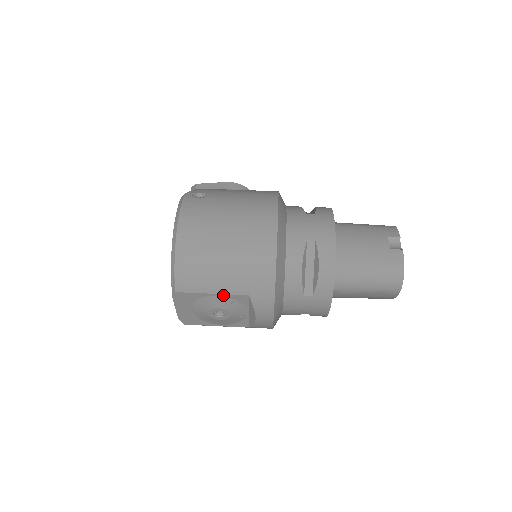
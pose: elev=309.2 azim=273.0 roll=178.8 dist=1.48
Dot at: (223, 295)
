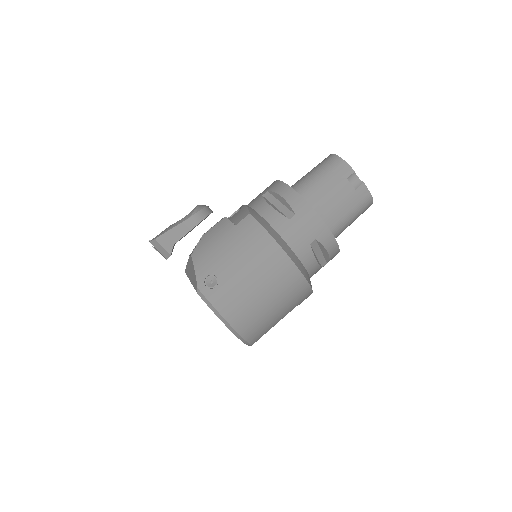
Dot at: occluded
